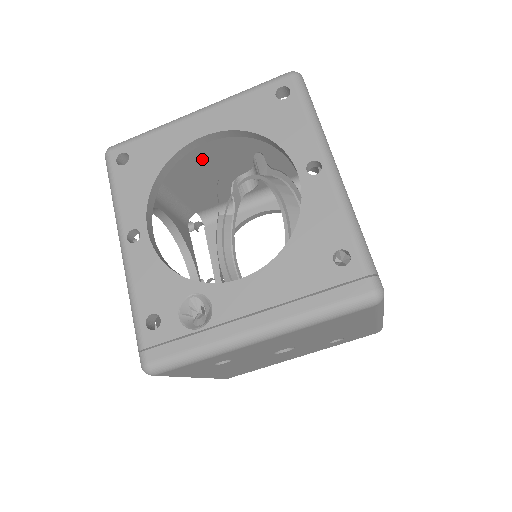
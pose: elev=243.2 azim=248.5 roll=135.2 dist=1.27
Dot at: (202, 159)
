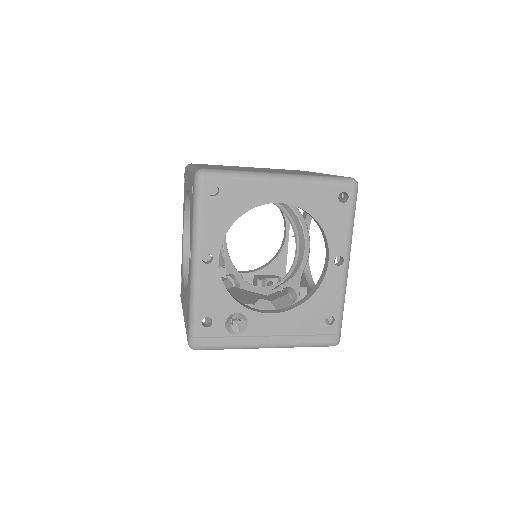
Dot at: occluded
